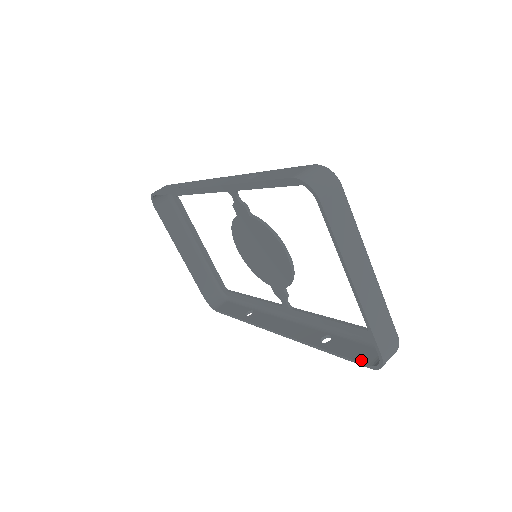
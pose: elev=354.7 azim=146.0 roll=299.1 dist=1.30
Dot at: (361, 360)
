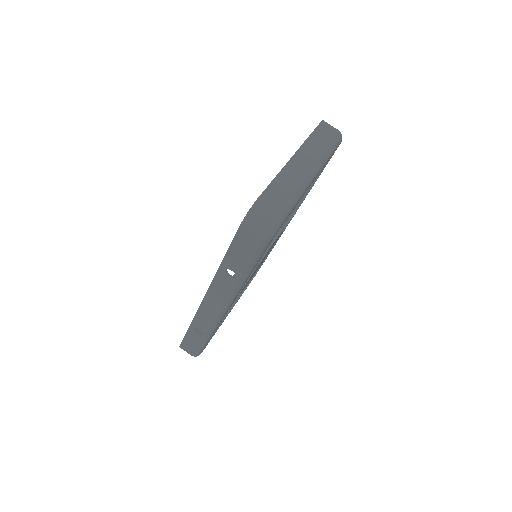
Dot at: (240, 233)
